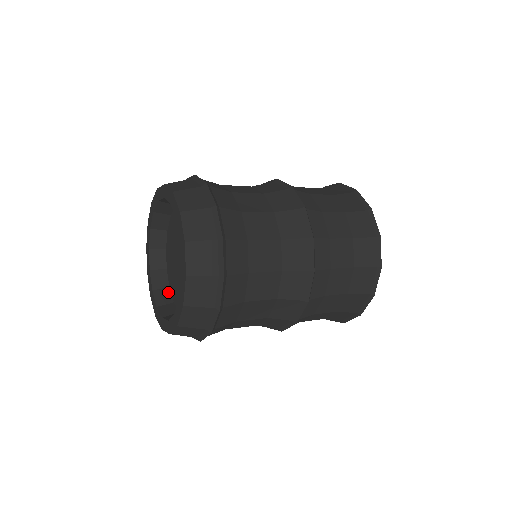
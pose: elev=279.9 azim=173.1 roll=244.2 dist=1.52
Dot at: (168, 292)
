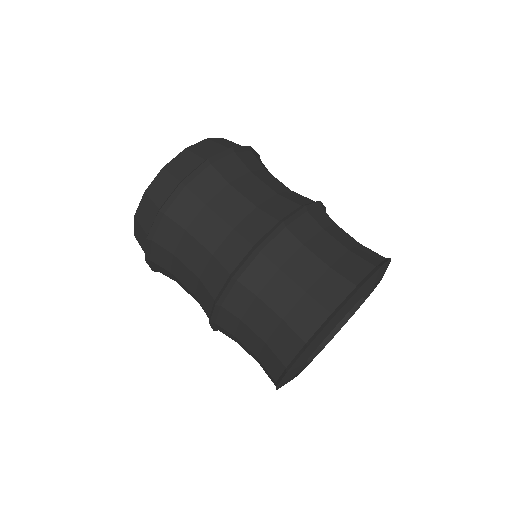
Dot at: occluded
